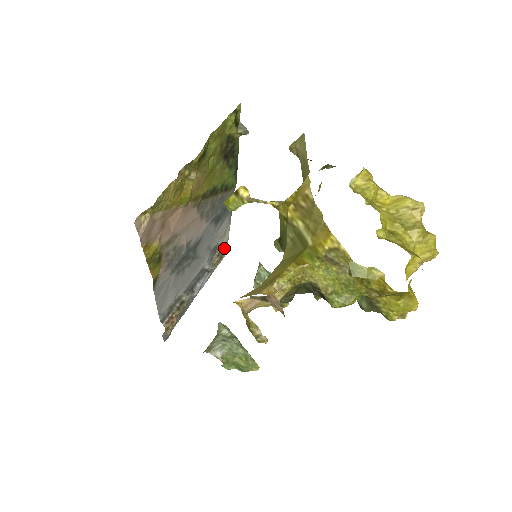
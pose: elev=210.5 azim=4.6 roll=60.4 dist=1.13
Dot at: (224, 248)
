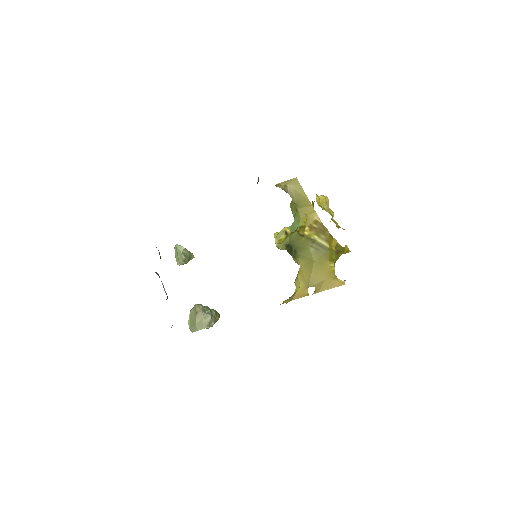
Dot at: occluded
